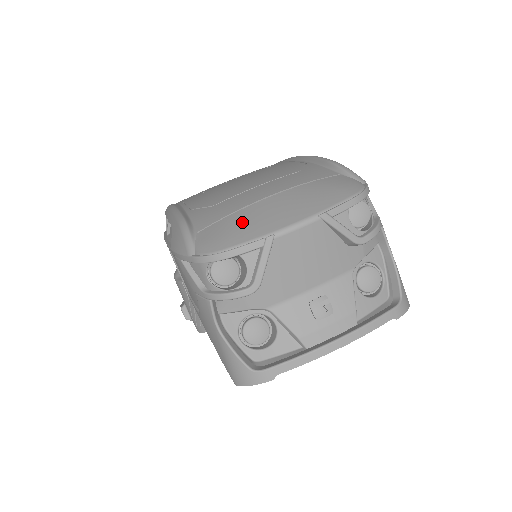
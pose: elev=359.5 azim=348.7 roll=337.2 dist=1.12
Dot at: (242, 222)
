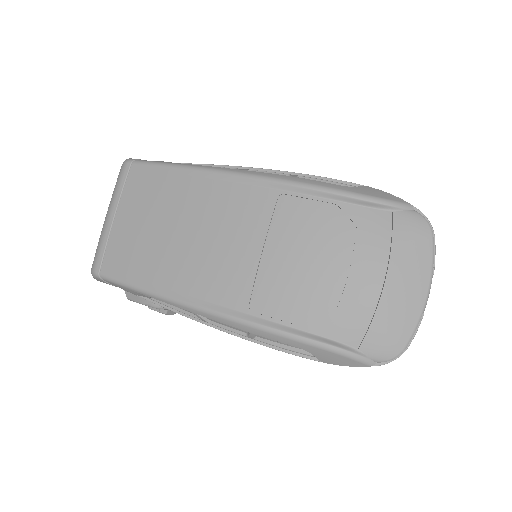
Dot at: (392, 320)
